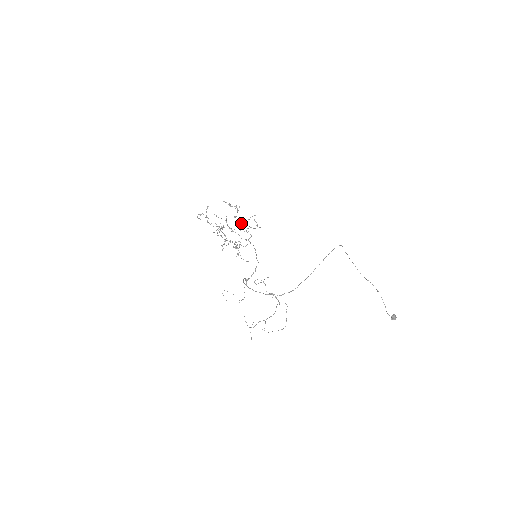
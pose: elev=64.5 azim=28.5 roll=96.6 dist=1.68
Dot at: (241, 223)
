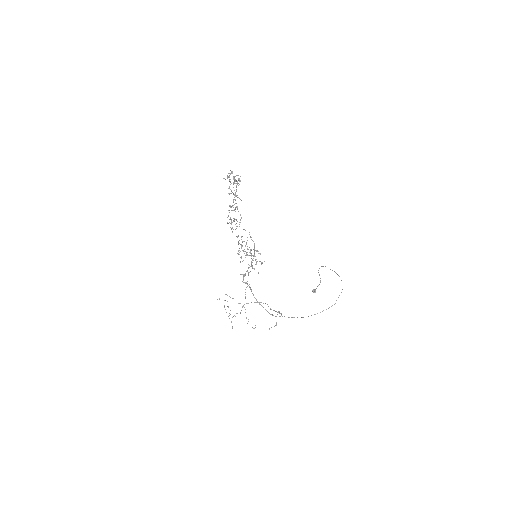
Dot at: occluded
